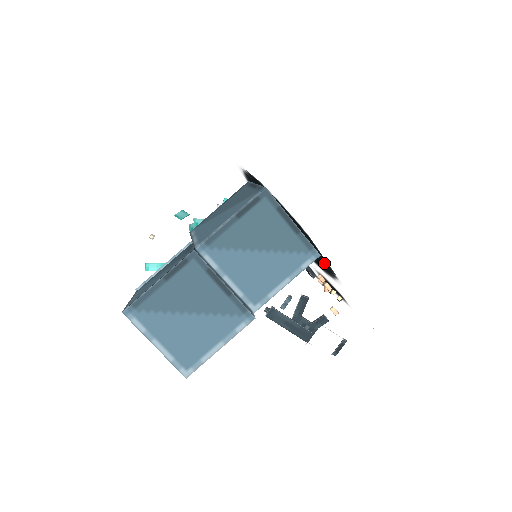
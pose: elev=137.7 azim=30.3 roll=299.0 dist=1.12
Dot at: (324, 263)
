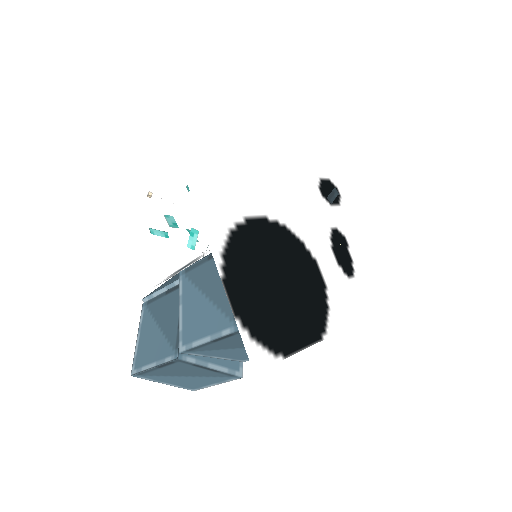
Dot at: (313, 324)
